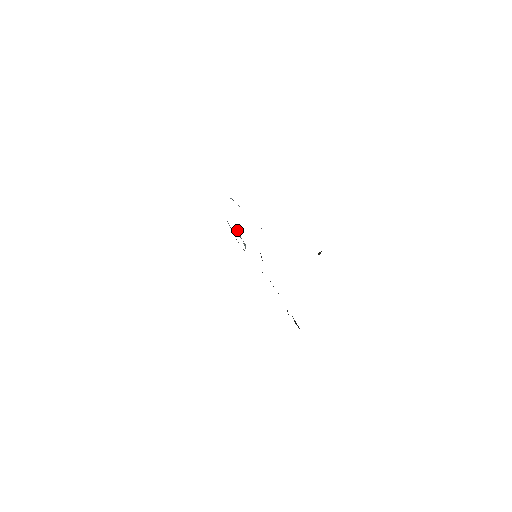
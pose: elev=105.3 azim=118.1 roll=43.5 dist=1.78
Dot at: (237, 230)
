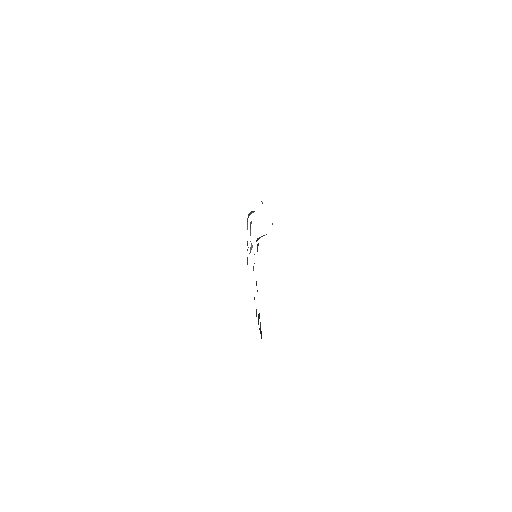
Dot at: (250, 226)
